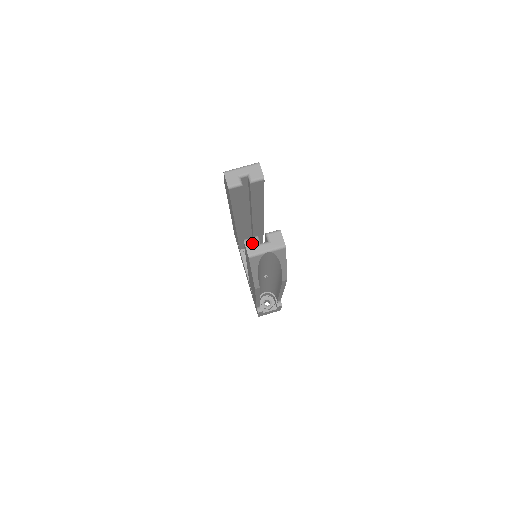
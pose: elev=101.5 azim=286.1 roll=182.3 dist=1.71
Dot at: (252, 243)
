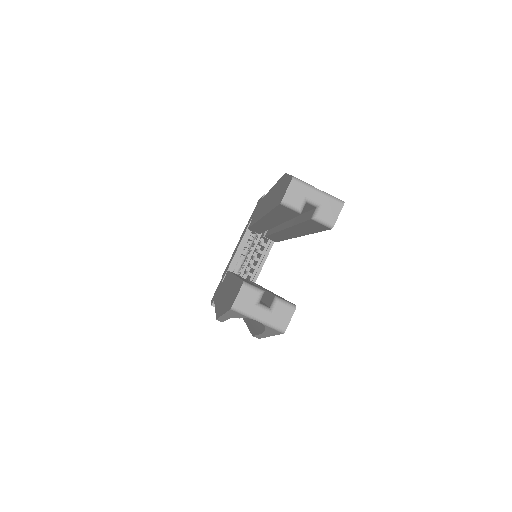
Dot at: (250, 295)
